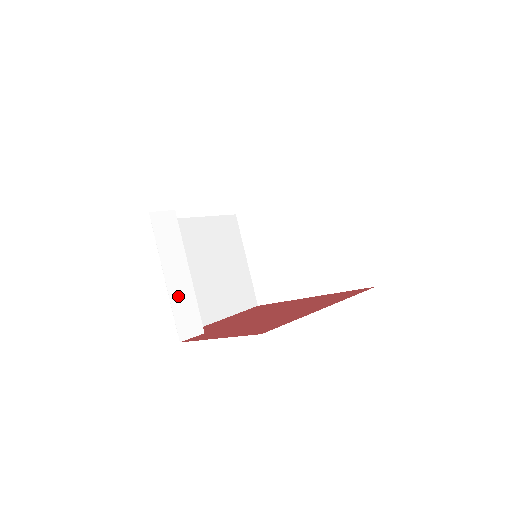
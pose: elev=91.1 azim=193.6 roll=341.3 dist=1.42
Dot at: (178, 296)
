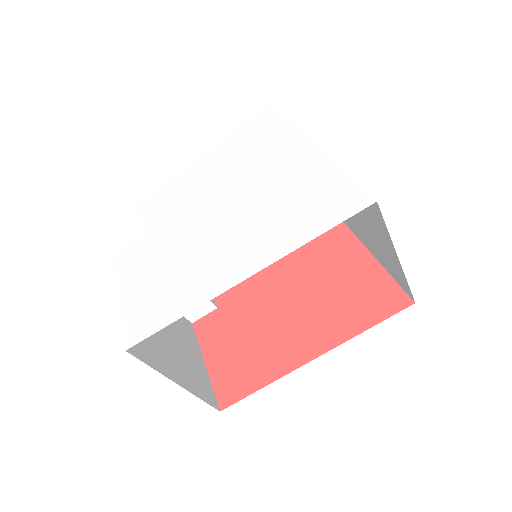
Dot at: occluded
